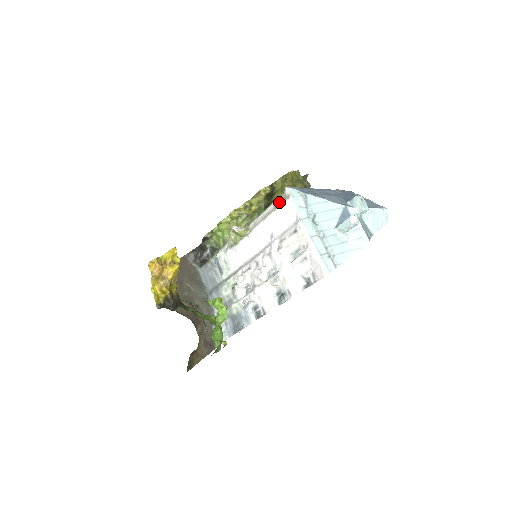
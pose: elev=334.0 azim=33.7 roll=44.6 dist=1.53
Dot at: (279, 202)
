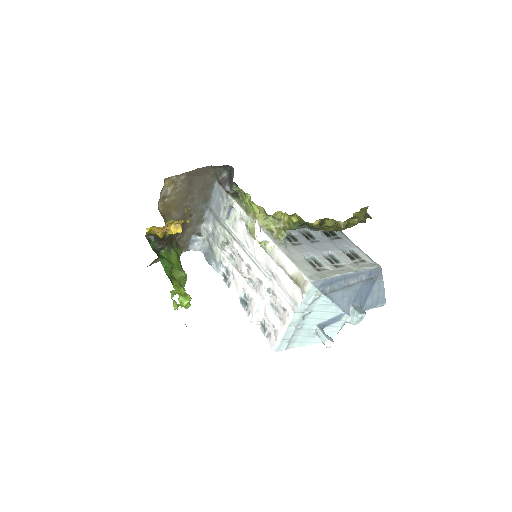
Dot at: (297, 280)
